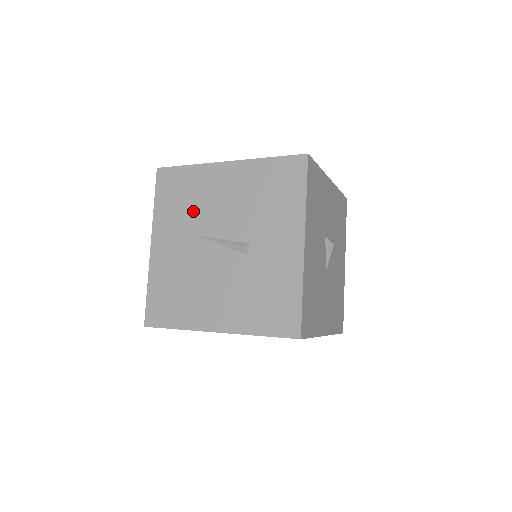
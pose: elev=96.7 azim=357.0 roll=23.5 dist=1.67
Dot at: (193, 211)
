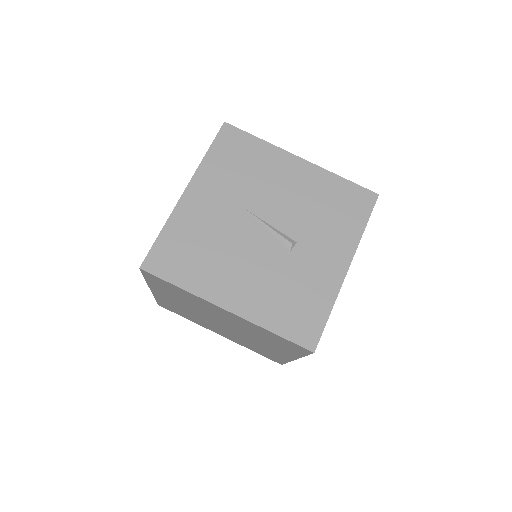
Dot at: (248, 183)
